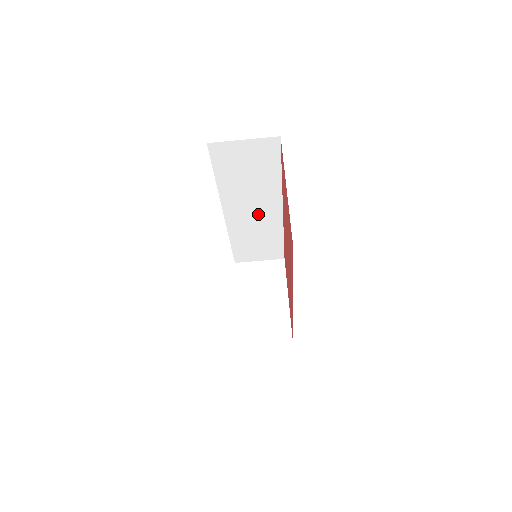
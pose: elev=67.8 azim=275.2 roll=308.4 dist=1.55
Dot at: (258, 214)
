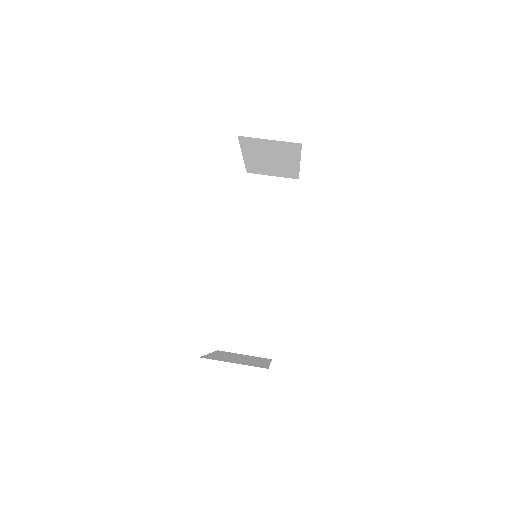
Dot at: (262, 268)
